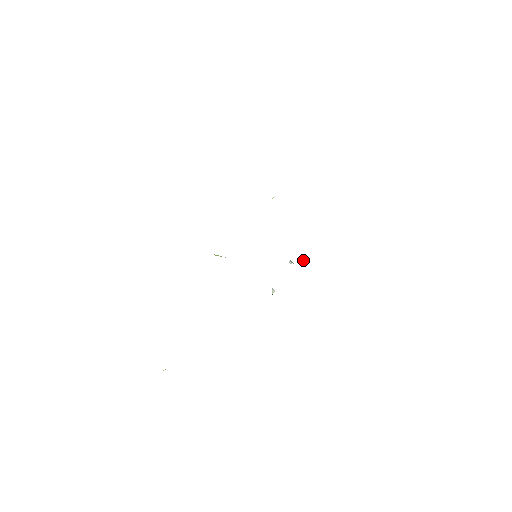
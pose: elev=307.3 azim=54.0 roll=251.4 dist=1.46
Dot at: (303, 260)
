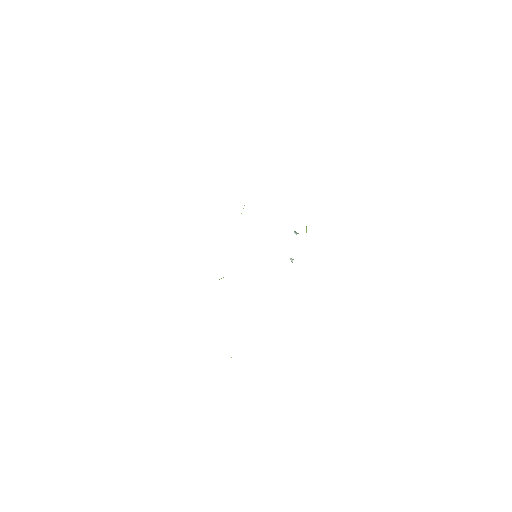
Dot at: (306, 226)
